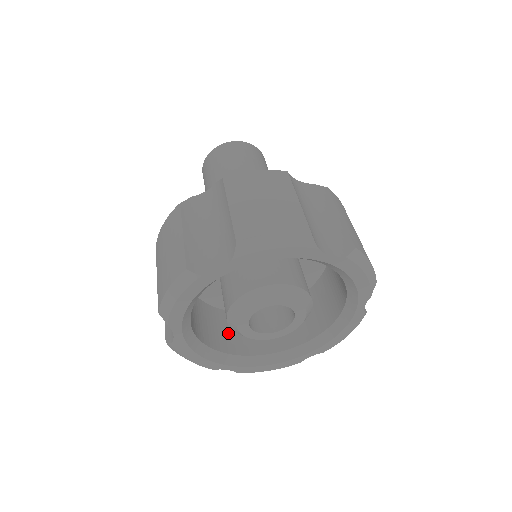
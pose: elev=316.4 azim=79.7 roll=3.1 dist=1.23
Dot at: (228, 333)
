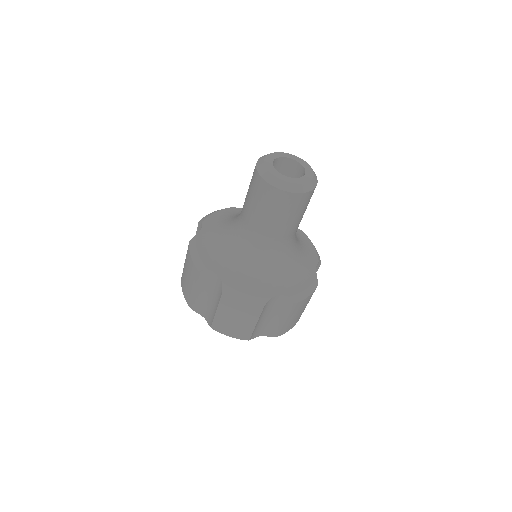
Dot at: occluded
